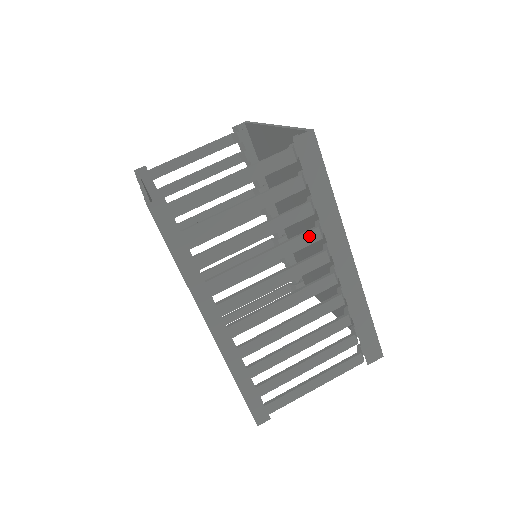
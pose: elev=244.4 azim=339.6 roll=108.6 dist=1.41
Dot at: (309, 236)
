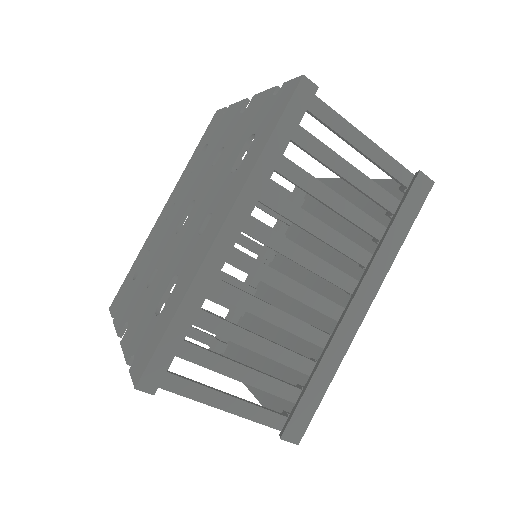
Dot at: (361, 253)
